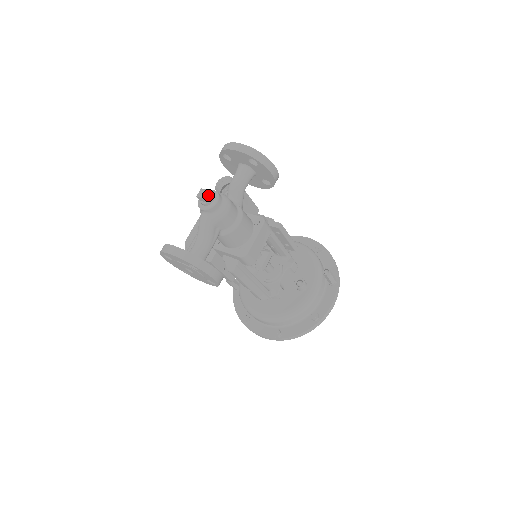
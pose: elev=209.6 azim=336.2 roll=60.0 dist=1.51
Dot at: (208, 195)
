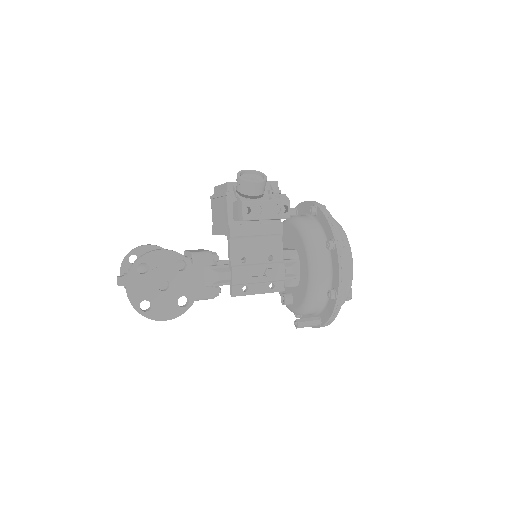
Dot at: (121, 285)
